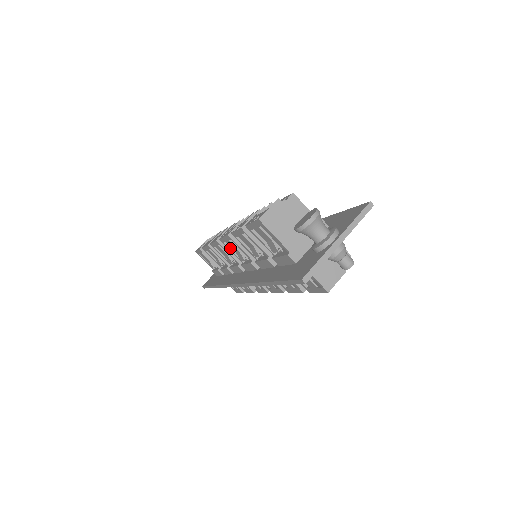
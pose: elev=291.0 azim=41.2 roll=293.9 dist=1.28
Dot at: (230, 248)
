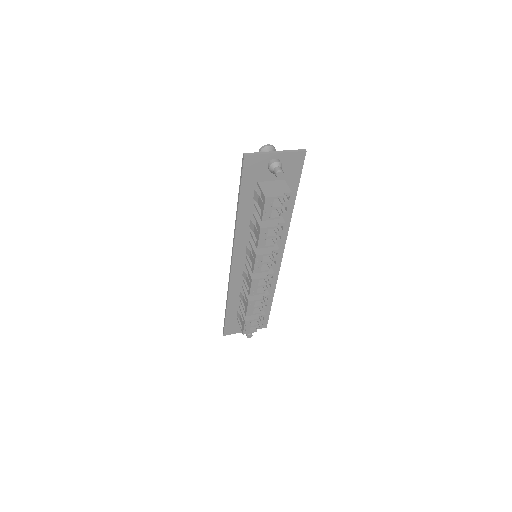
Dot at: occluded
